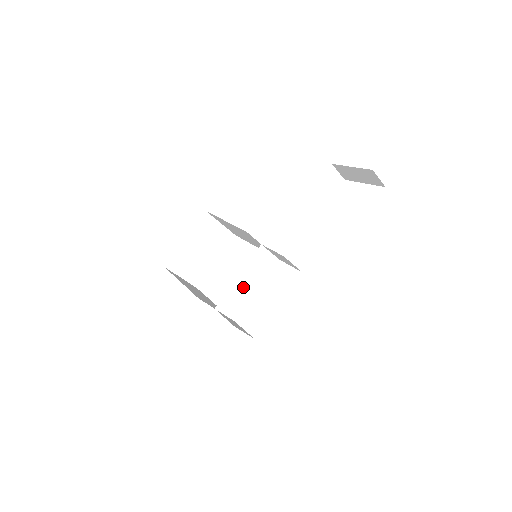
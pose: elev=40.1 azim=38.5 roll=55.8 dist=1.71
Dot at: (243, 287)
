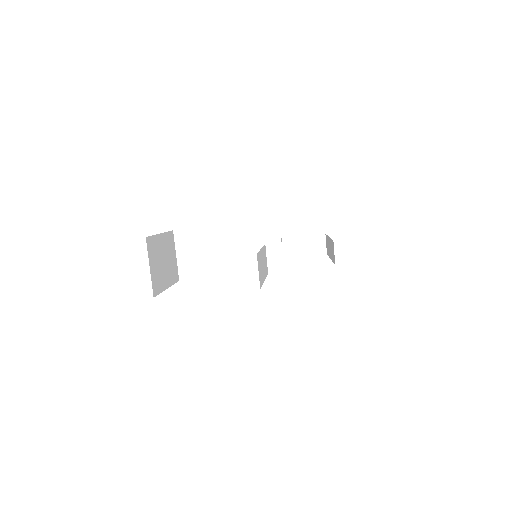
Dot at: (262, 263)
